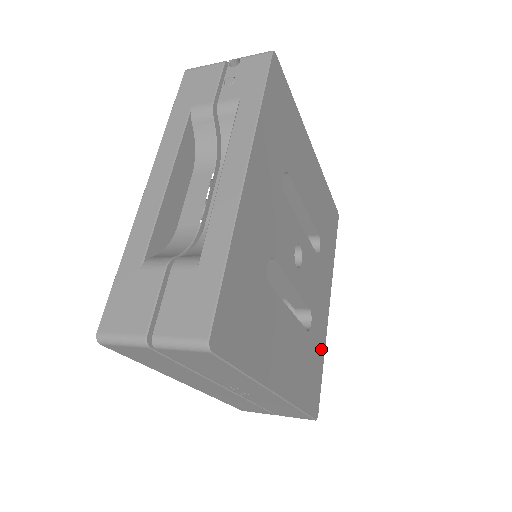
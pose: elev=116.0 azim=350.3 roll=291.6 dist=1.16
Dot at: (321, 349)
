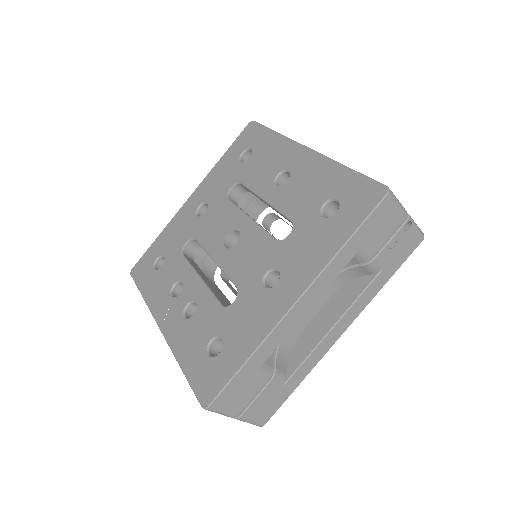
Dot at: occluded
